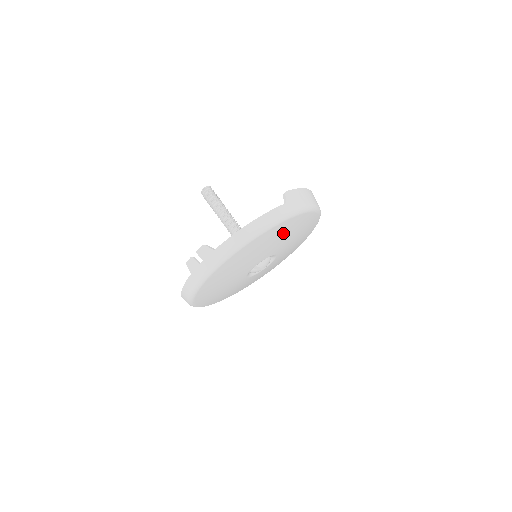
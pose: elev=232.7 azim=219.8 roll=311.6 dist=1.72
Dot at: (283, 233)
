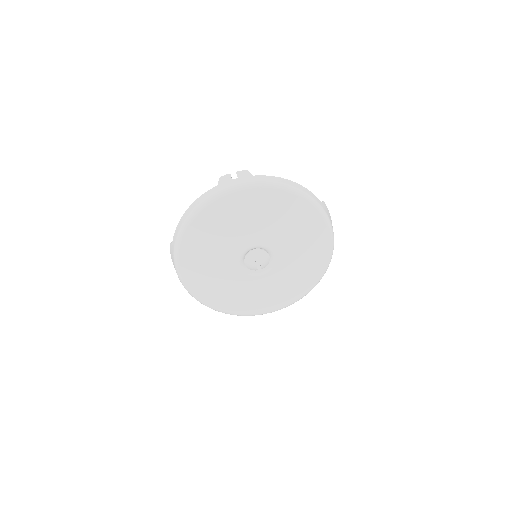
Dot at: (303, 227)
